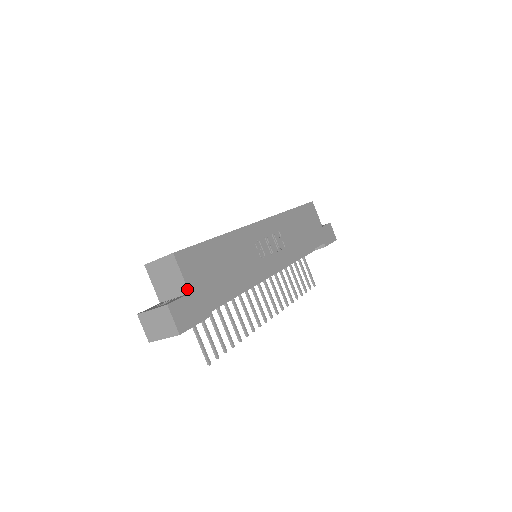
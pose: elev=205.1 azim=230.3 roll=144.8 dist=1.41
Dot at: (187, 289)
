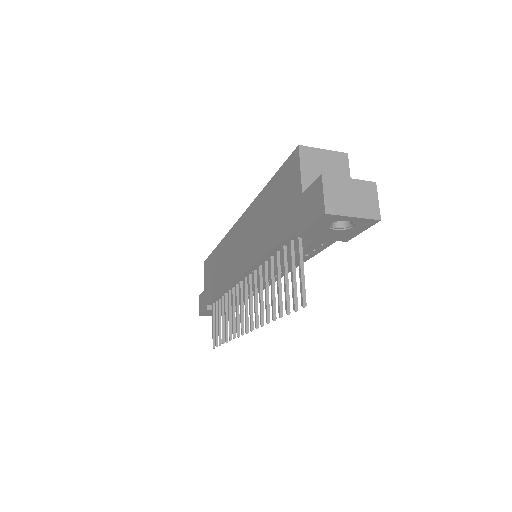
Dot at: occluded
